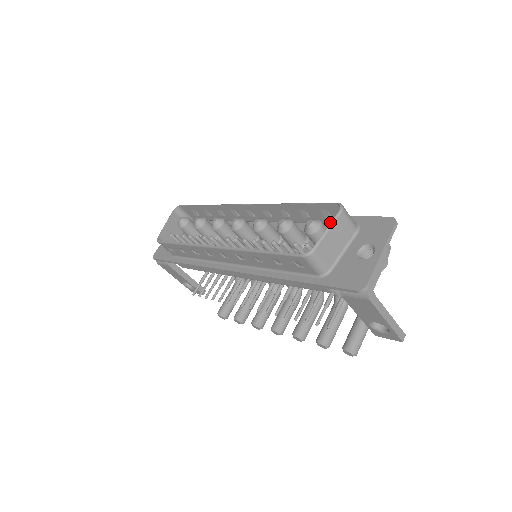
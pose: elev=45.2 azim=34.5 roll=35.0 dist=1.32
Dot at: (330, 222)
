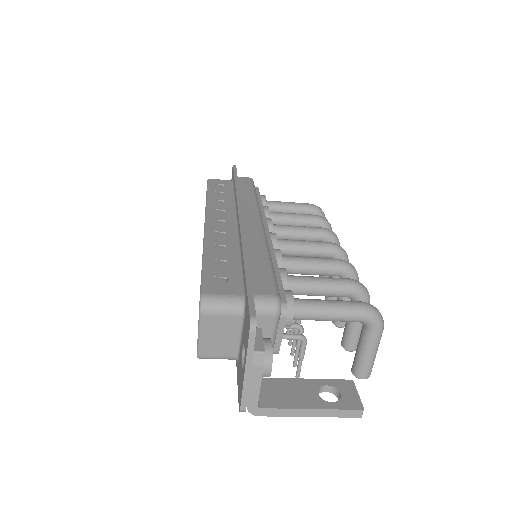
Dot at: (238, 280)
